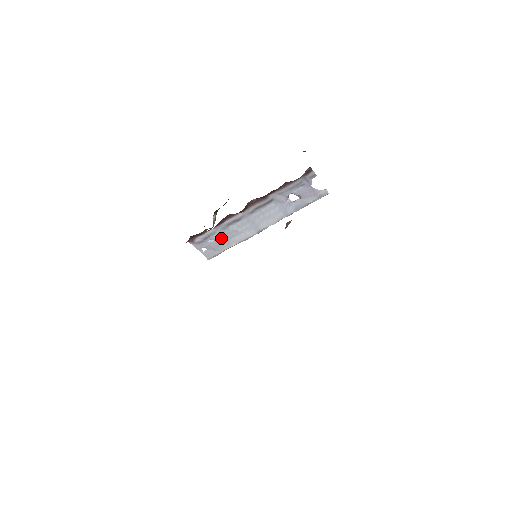
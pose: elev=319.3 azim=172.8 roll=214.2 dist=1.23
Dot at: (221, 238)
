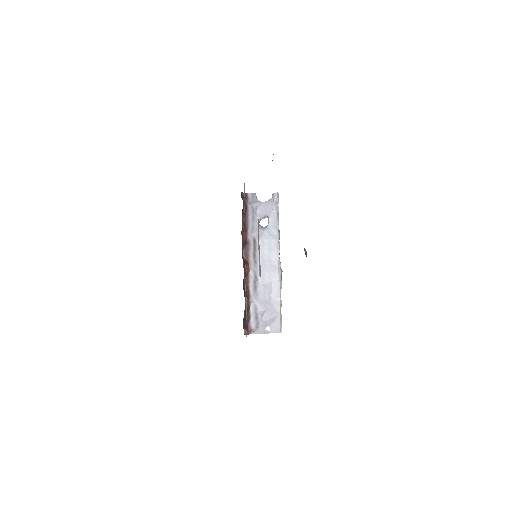
Dot at: (265, 305)
